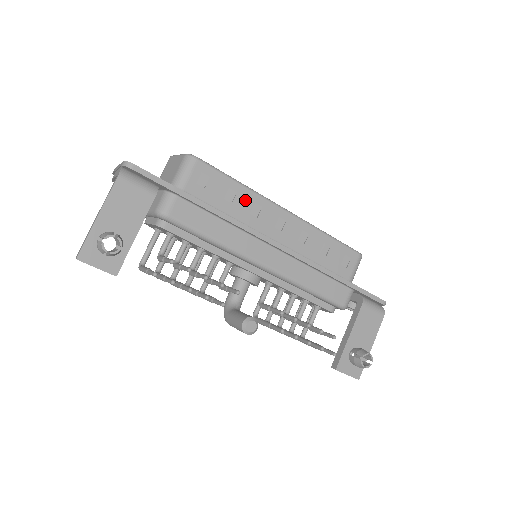
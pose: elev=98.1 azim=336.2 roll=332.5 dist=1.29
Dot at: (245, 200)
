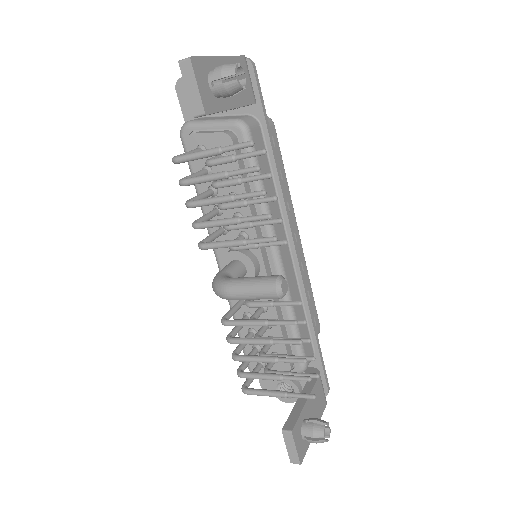
Dot at: occluded
